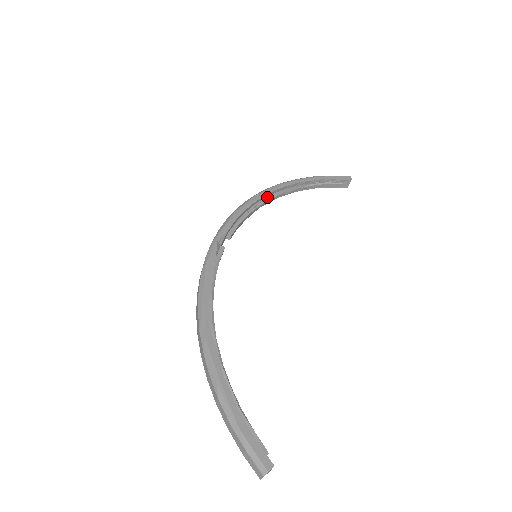
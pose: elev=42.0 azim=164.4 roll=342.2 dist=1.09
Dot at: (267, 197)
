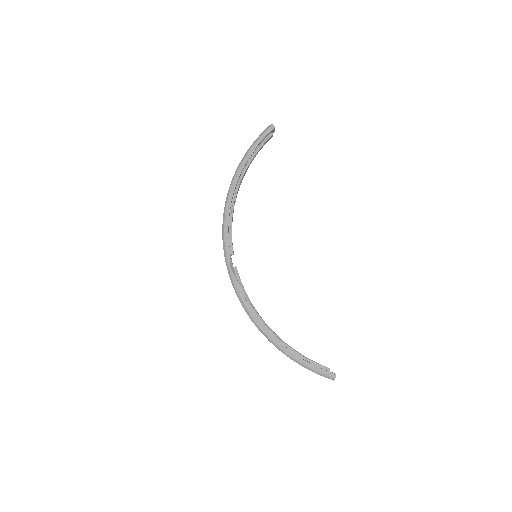
Dot at: (232, 200)
